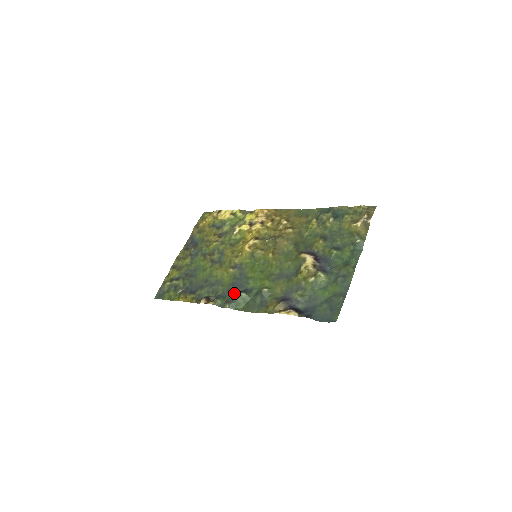
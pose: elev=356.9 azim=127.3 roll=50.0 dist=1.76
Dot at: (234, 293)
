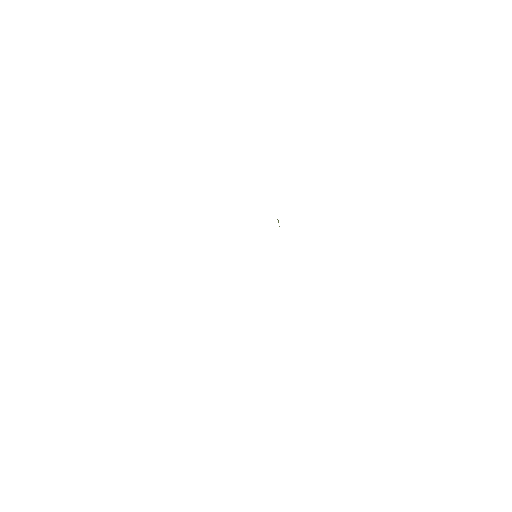
Dot at: occluded
